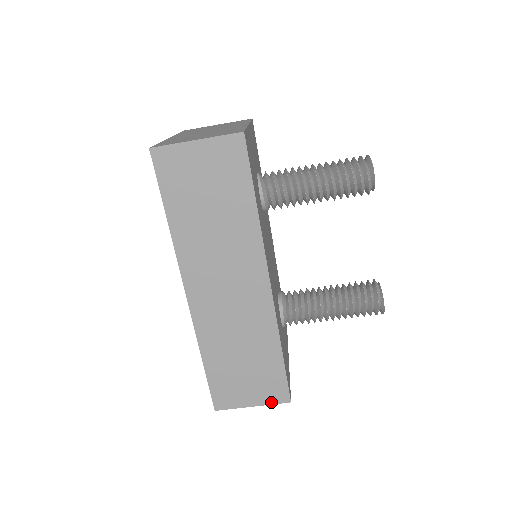
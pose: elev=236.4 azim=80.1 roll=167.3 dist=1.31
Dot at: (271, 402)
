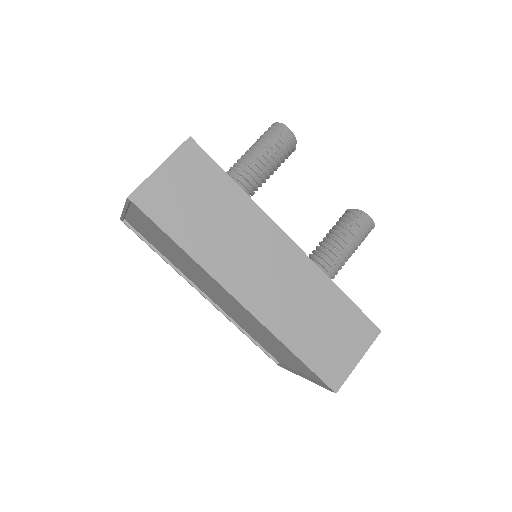
Dot at: (368, 344)
